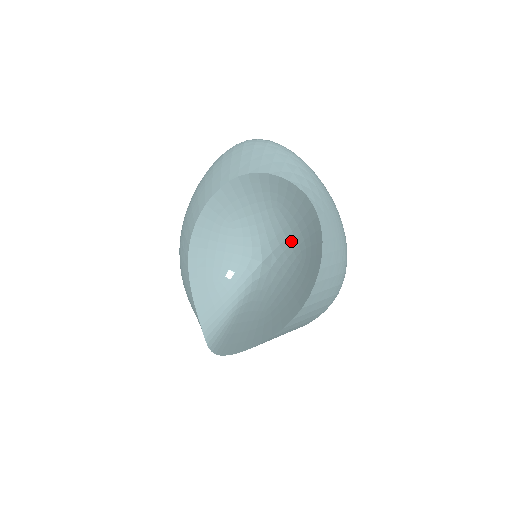
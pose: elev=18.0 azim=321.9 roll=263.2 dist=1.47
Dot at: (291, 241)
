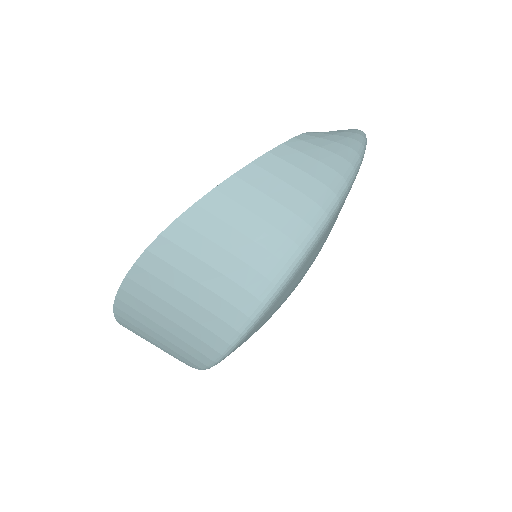
Dot at: occluded
